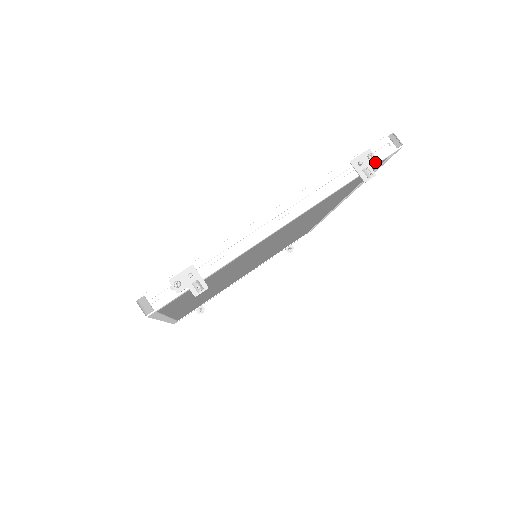
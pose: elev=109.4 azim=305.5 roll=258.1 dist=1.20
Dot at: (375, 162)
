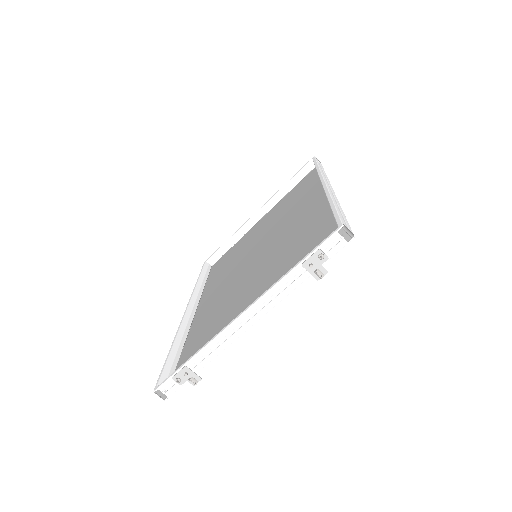
Dot at: (326, 260)
